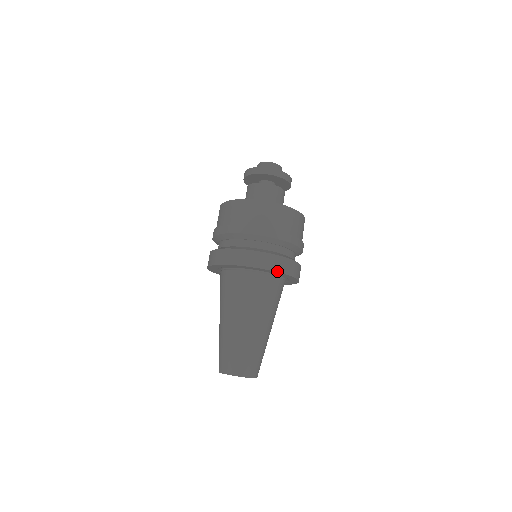
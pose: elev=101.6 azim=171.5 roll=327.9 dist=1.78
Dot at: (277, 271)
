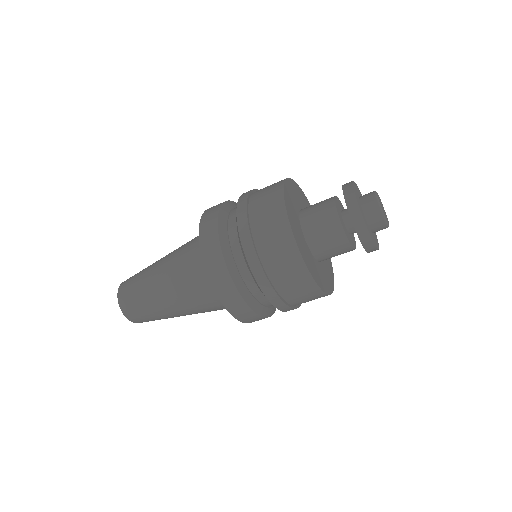
Dot at: (234, 315)
